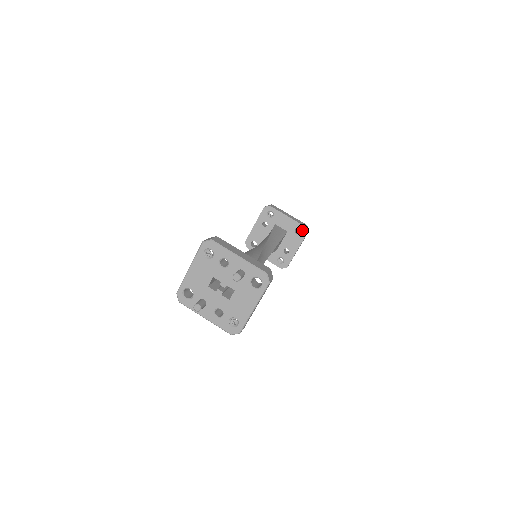
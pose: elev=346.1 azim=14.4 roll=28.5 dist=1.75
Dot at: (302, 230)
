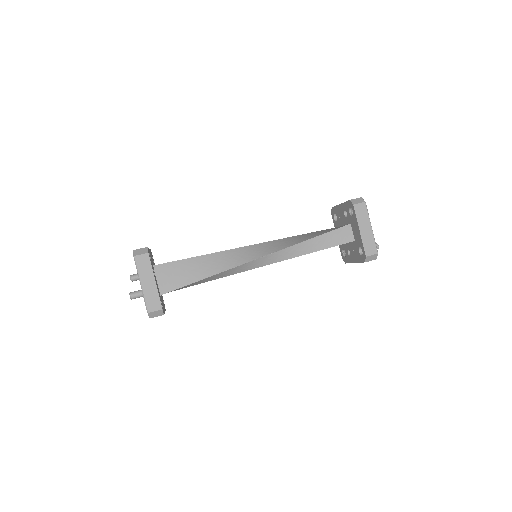
Dot at: (363, 255)
